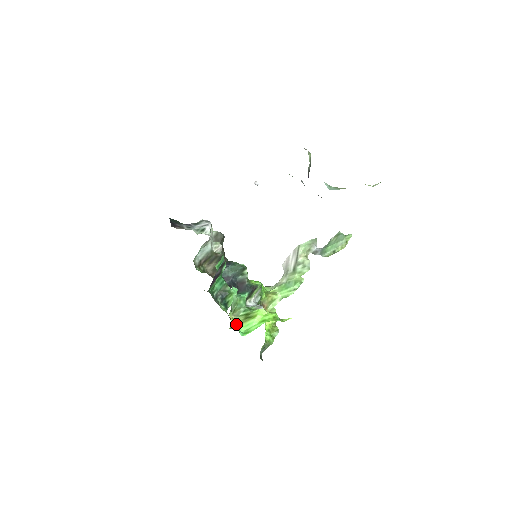
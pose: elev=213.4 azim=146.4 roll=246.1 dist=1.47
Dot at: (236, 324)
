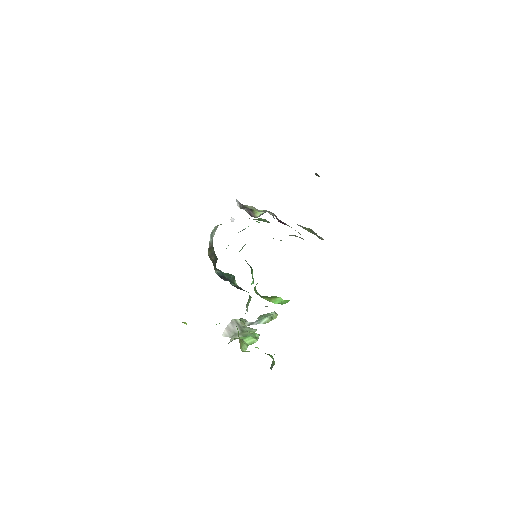
Dot at: (265, 299)
